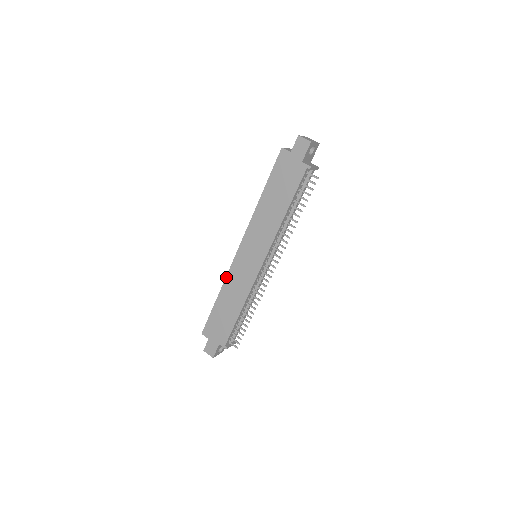
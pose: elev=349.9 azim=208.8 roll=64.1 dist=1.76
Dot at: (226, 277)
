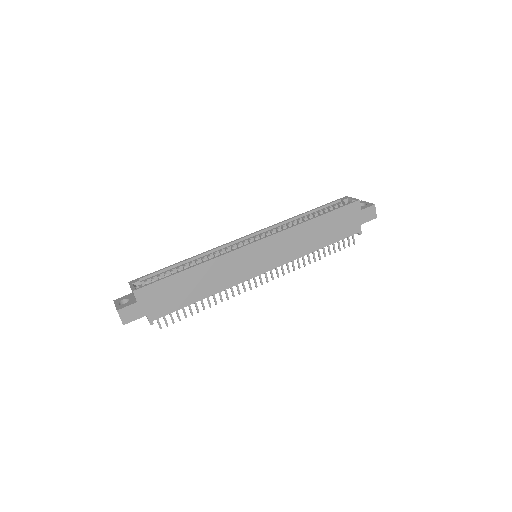
Dot at: (220, 256)
